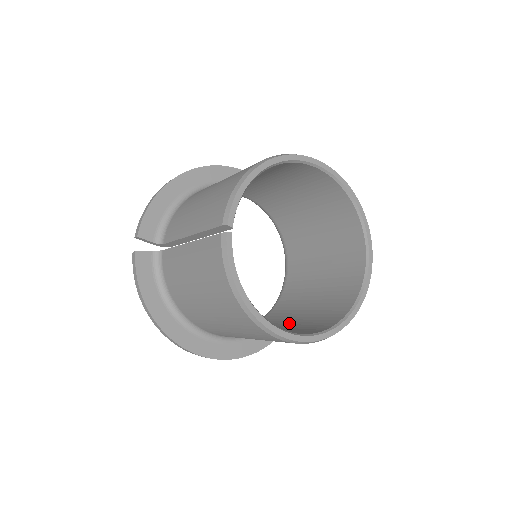
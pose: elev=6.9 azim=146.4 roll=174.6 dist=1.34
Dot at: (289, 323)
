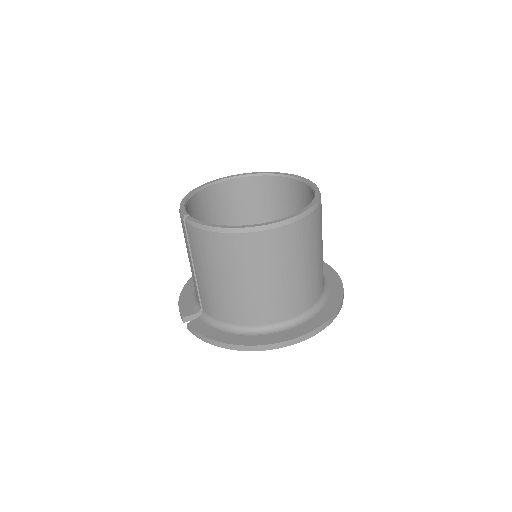
Dot at: occluded
